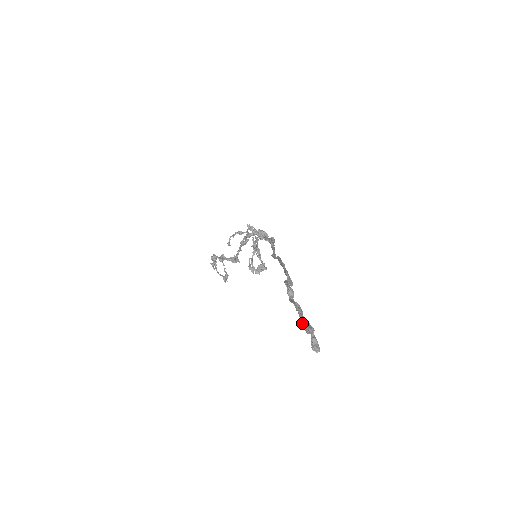
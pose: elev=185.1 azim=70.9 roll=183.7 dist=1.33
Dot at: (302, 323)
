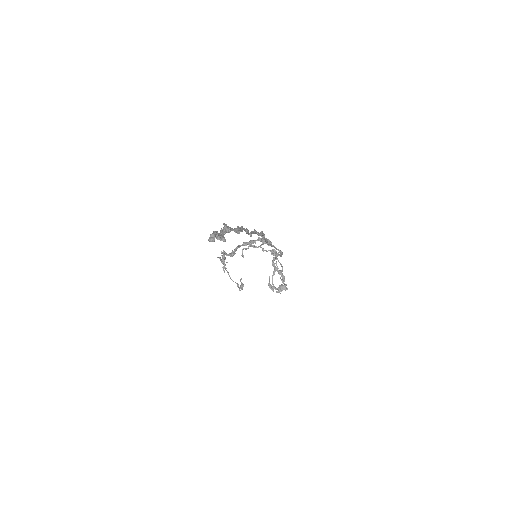
Dot at: occluded
